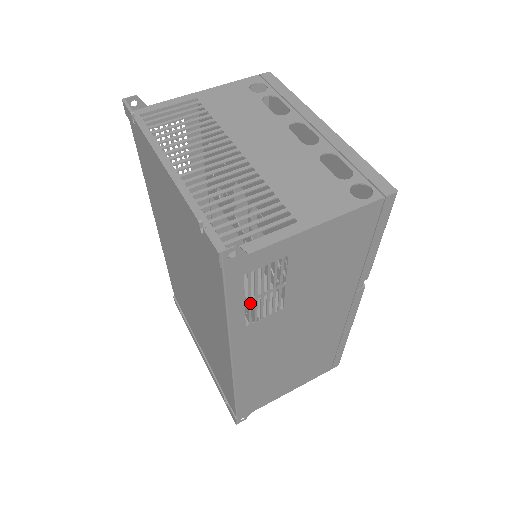
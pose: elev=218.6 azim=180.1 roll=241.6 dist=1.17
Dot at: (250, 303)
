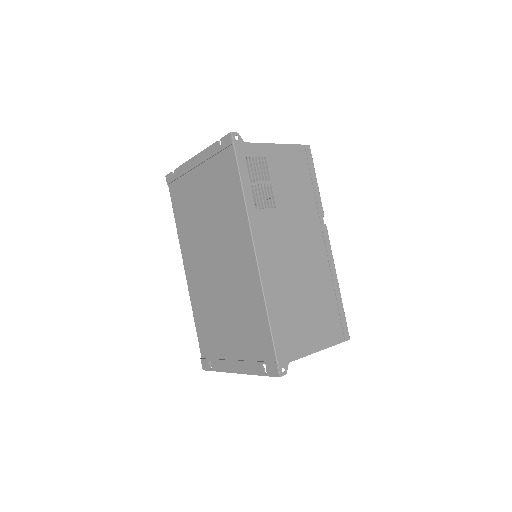
Dot at: occluded
